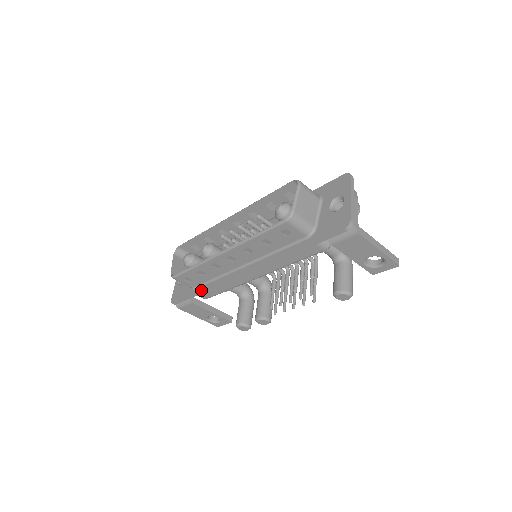
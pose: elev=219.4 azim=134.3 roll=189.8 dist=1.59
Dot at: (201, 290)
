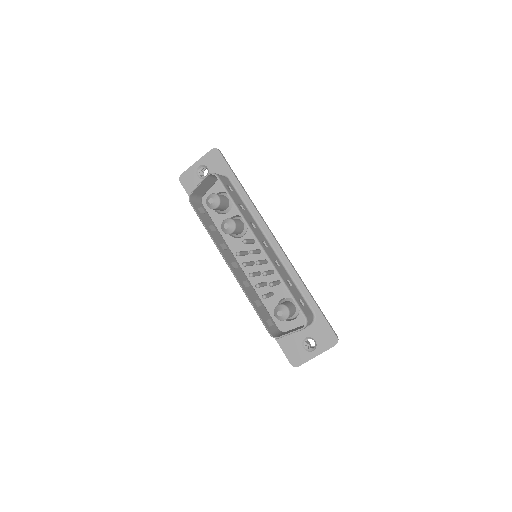
Dot at: occluded
